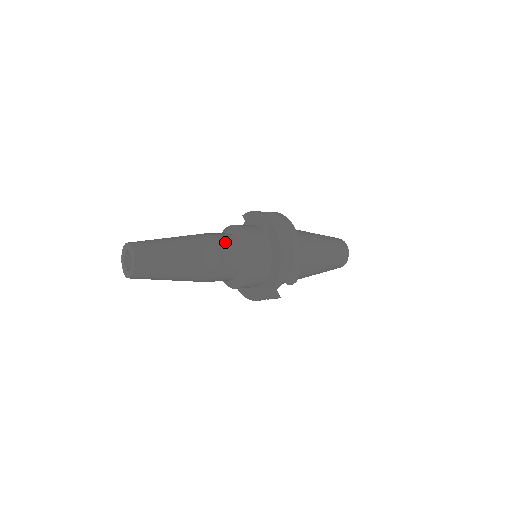
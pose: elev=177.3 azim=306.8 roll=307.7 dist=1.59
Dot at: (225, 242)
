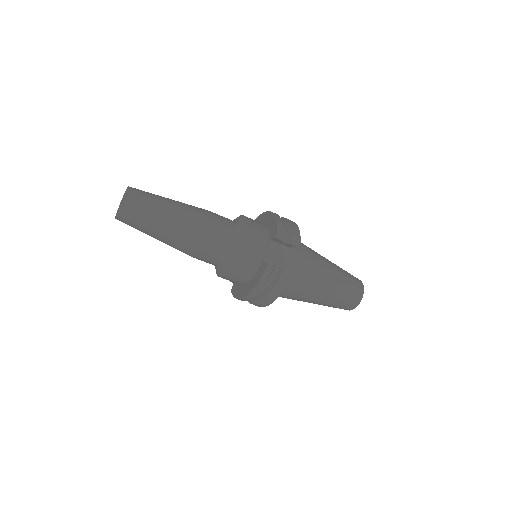
Dot at: occluded
